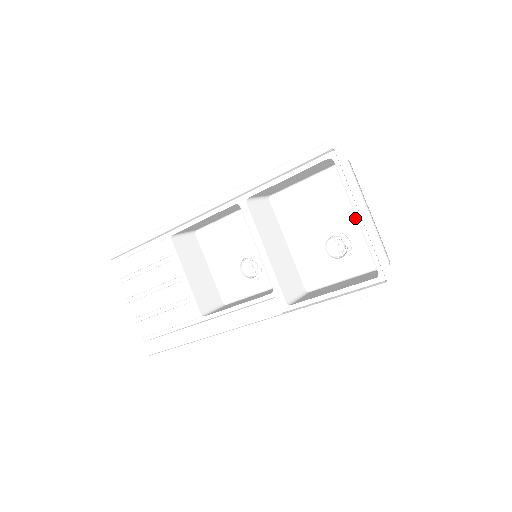
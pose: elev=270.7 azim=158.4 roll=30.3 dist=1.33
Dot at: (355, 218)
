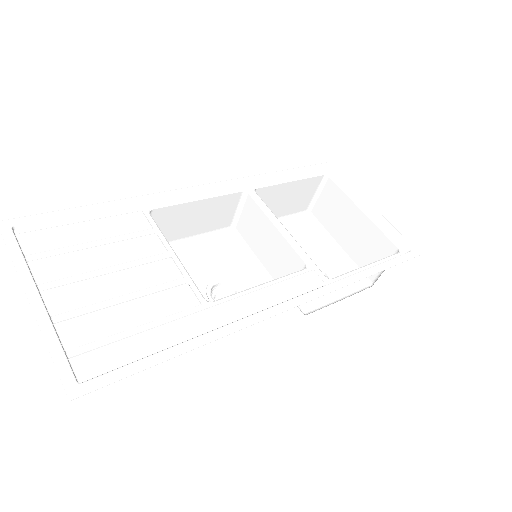
Dot at: (327, 252)
